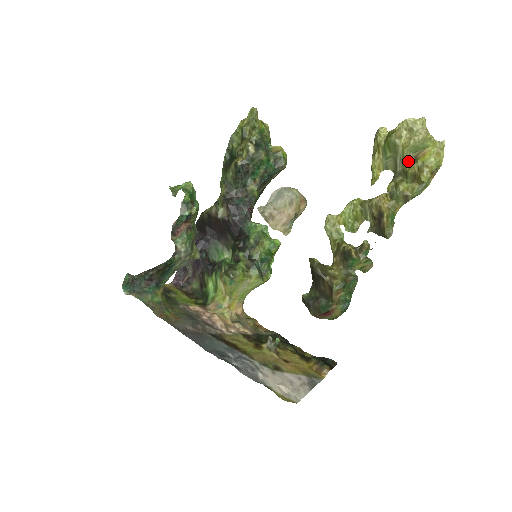
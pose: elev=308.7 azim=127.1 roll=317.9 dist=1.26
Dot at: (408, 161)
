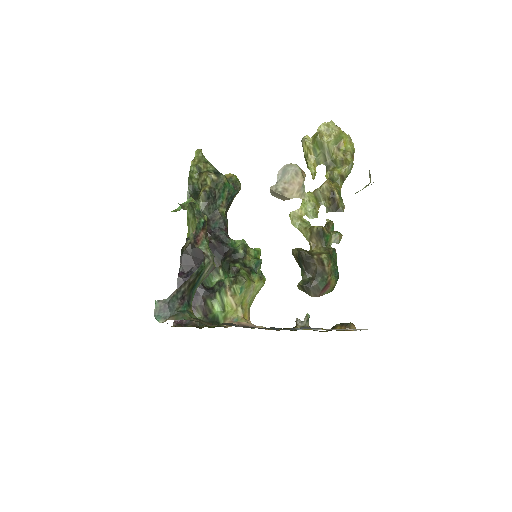
Dot at: (333, 152)
